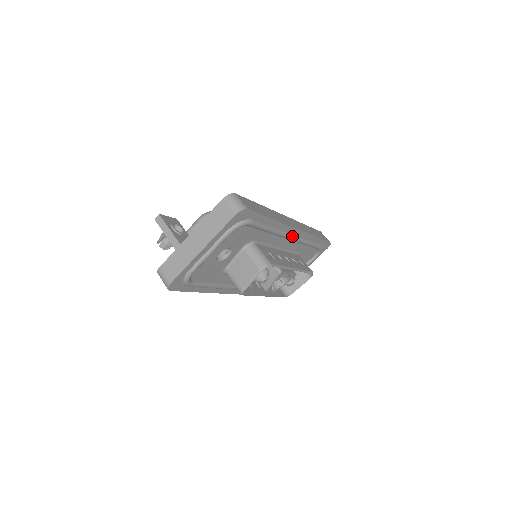
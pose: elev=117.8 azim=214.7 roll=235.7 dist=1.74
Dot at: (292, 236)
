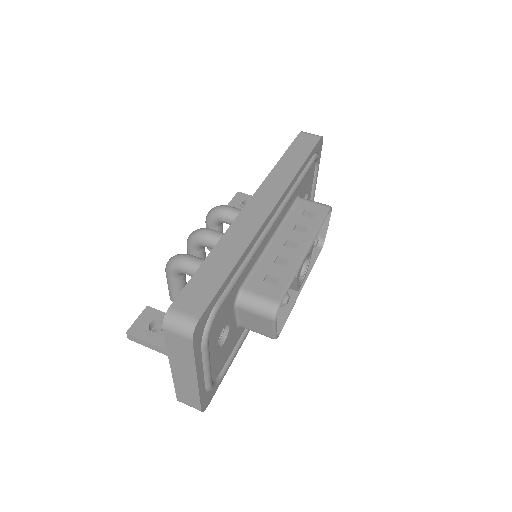
Dot at: (274, 219)
